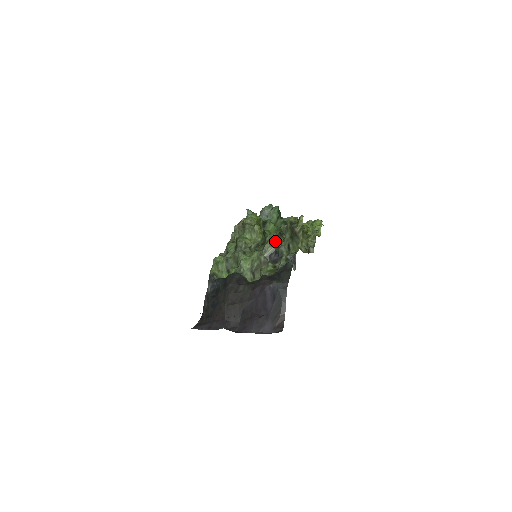
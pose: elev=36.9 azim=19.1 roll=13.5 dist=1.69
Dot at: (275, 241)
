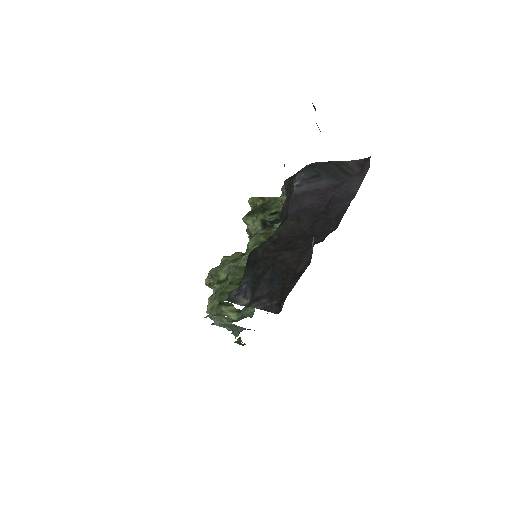
Dot at: occluded
